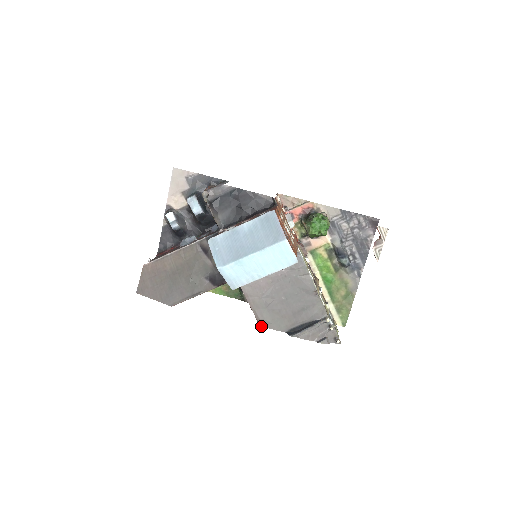
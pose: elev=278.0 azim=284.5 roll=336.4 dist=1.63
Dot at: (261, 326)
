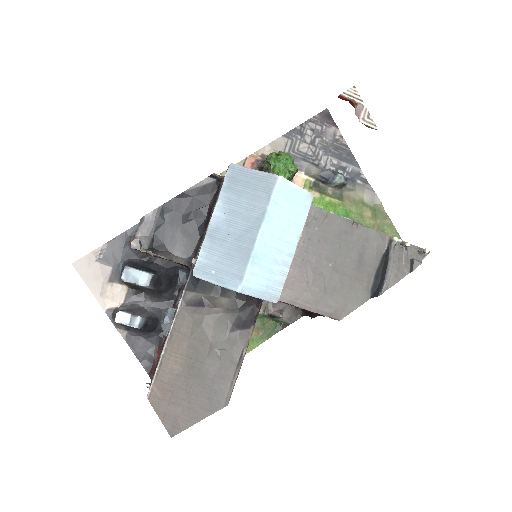
Dot at: (340, 319)
